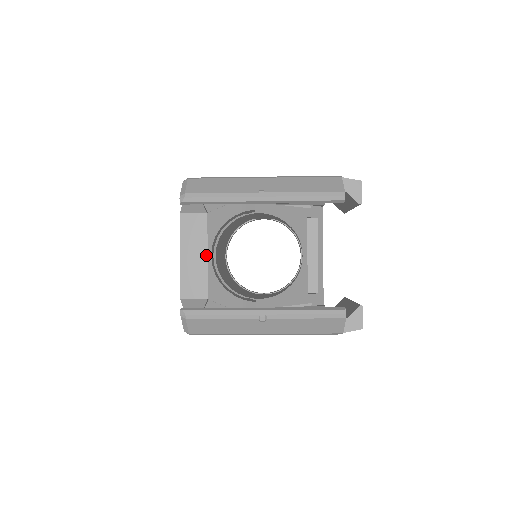
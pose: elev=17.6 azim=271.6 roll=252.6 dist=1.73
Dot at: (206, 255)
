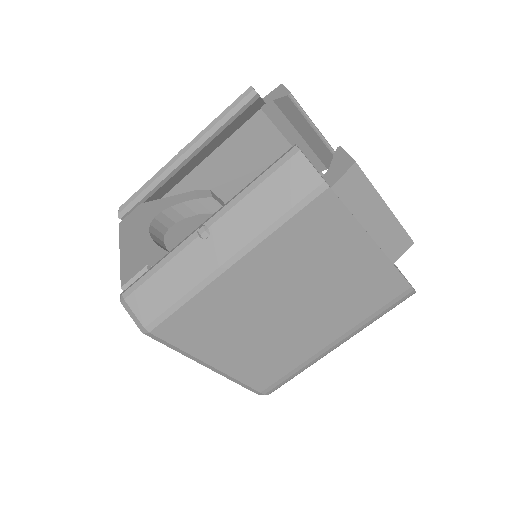
Dot at: (142, 232)
